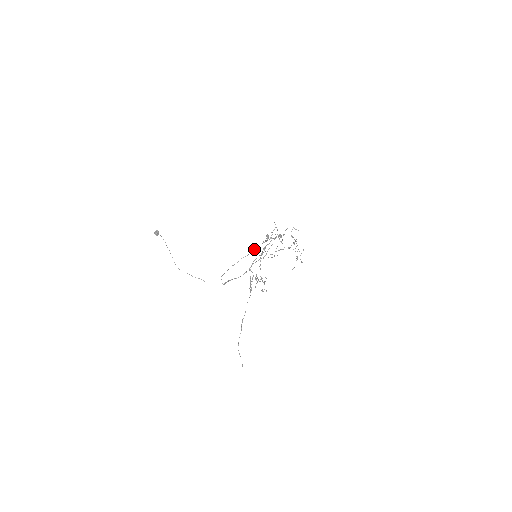
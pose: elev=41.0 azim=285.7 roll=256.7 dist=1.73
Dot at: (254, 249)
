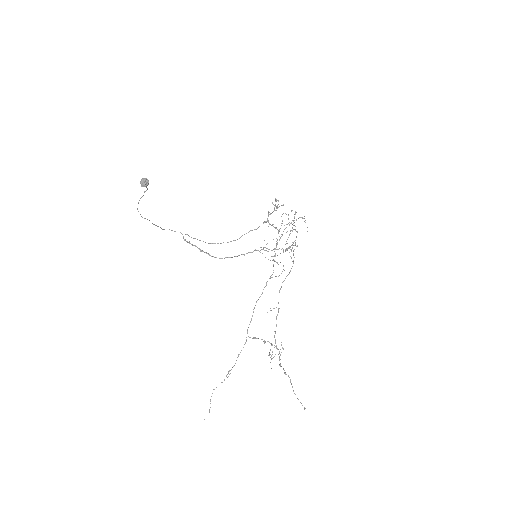
Dot at: (251, 230)
